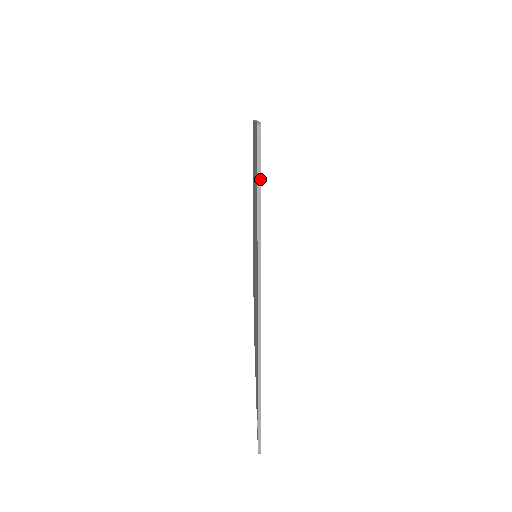
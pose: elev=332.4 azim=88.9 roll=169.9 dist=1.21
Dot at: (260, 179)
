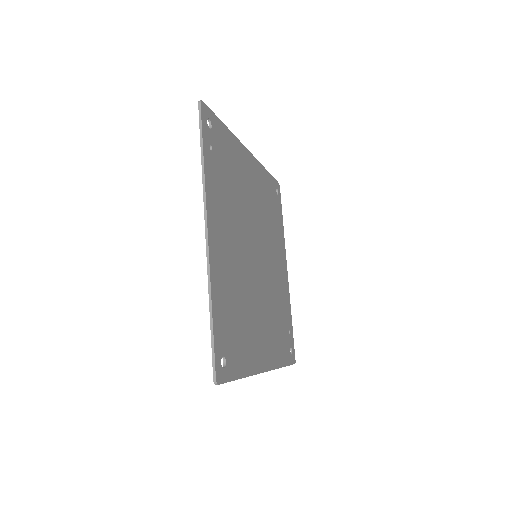
Dot at: (202, 134)
